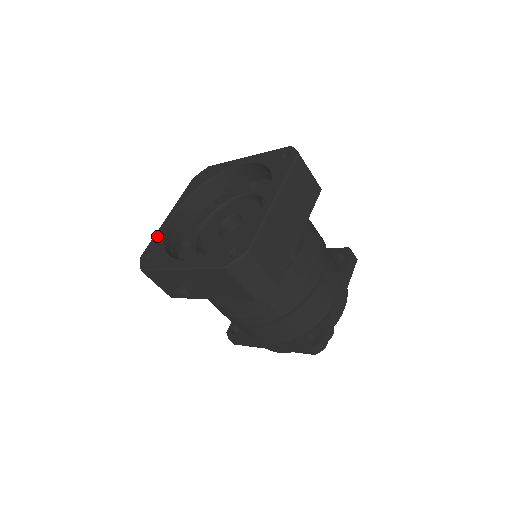
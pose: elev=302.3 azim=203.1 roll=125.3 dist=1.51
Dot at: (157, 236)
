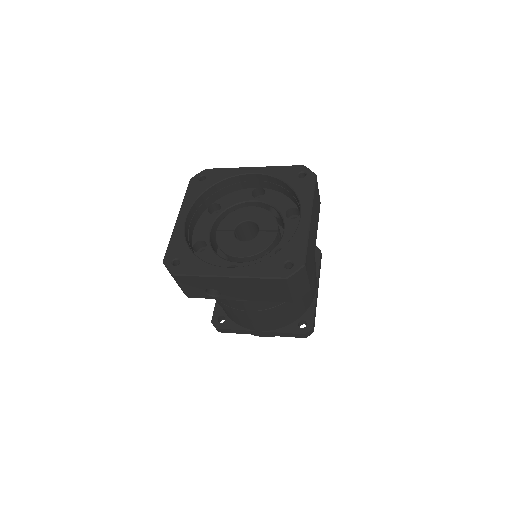
Dot at: (175, 239)
